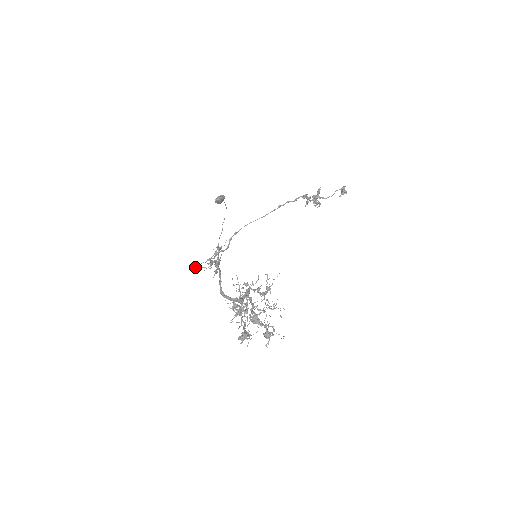
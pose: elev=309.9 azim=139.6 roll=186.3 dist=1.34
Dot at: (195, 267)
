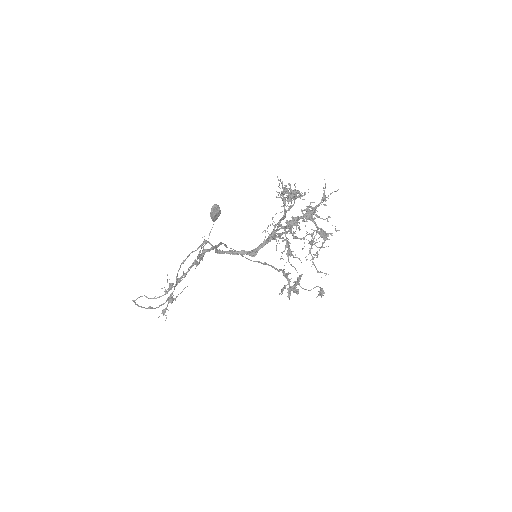
Dot at: occluded
